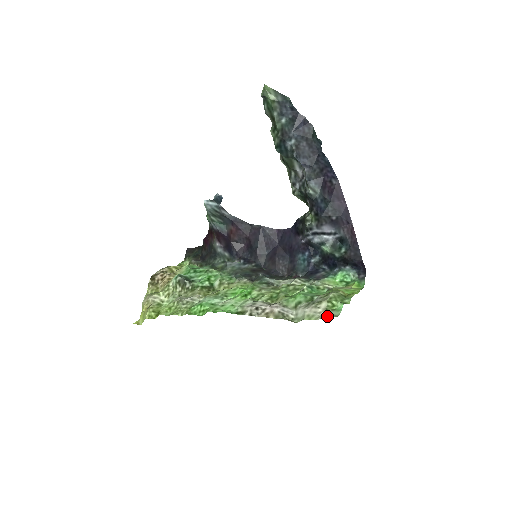
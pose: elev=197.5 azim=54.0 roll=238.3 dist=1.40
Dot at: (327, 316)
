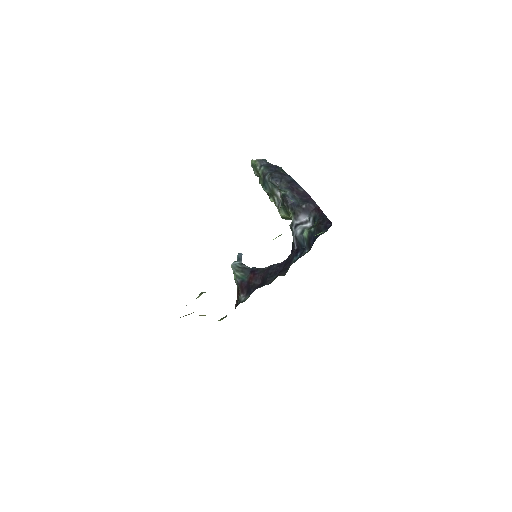
Dot at: occluded
